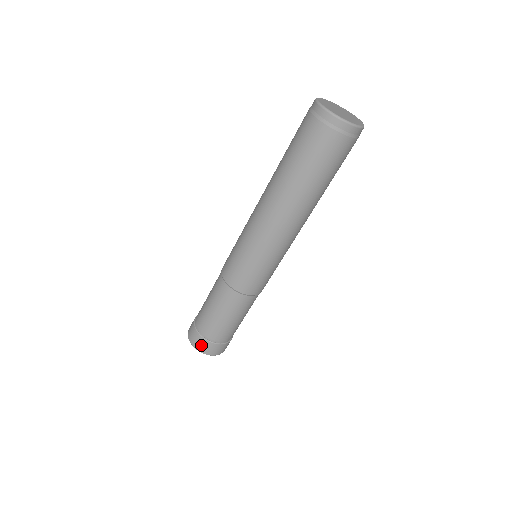
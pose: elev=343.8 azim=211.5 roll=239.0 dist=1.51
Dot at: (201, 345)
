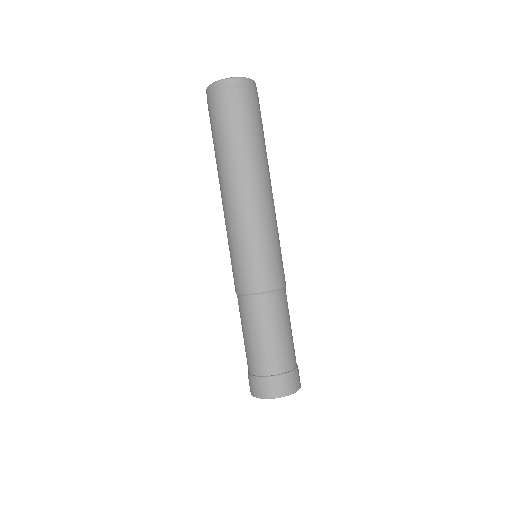
Dot at: (272, 388)
